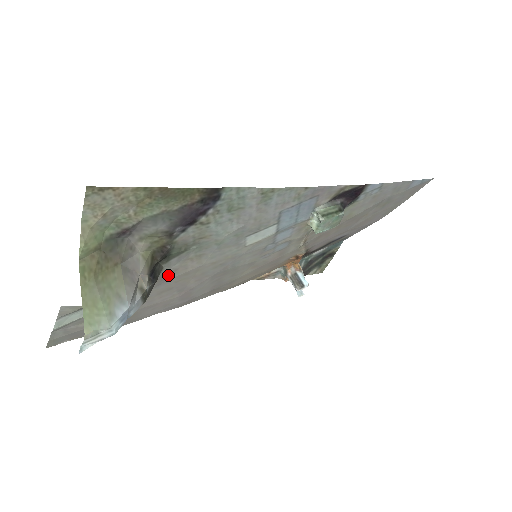
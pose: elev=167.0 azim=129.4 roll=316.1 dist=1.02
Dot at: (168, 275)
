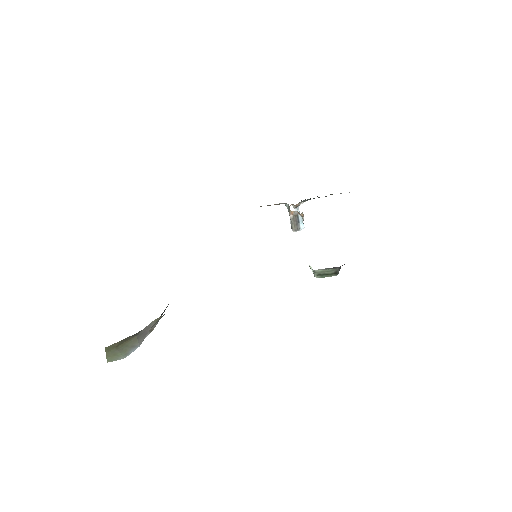
Dot at: occluded
